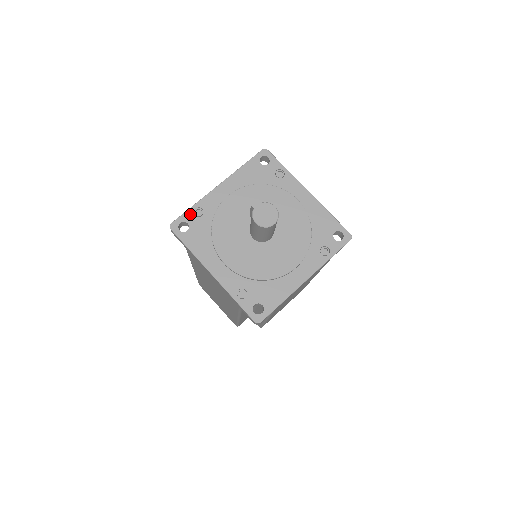
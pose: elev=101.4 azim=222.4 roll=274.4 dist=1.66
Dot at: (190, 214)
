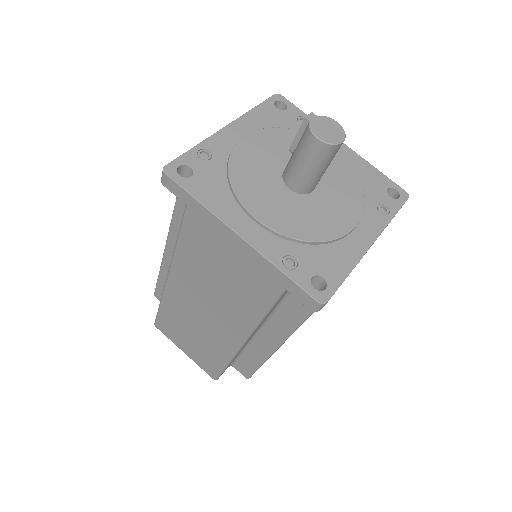
Dot at: (192, 156)
